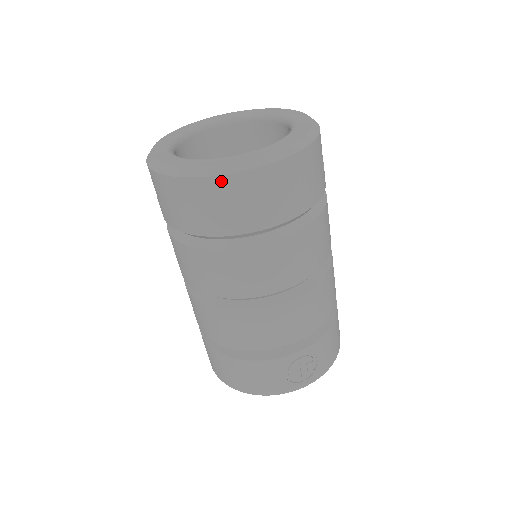
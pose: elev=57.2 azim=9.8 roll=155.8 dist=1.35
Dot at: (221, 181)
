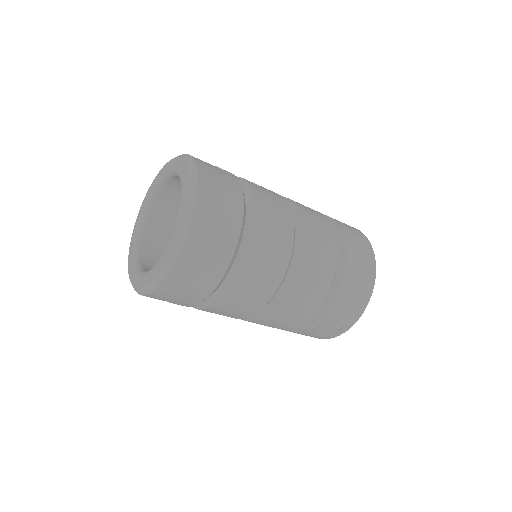
Dot at: (148, 296)
